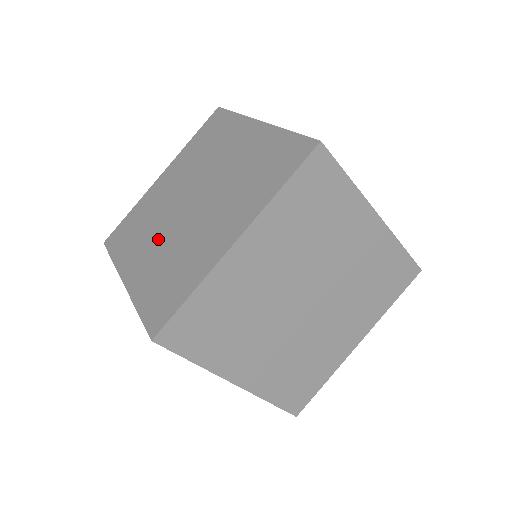
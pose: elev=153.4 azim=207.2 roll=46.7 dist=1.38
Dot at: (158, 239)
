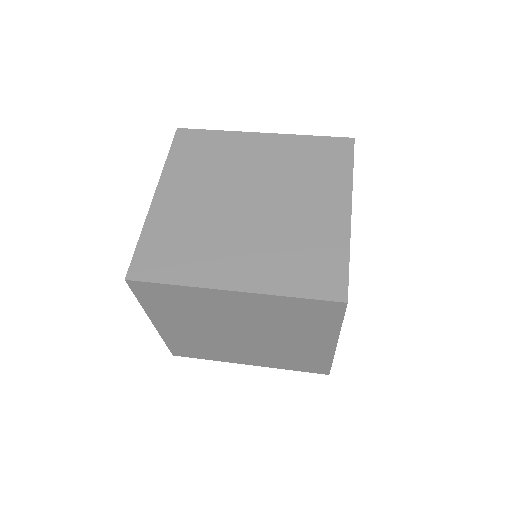
Dot at: occluded
